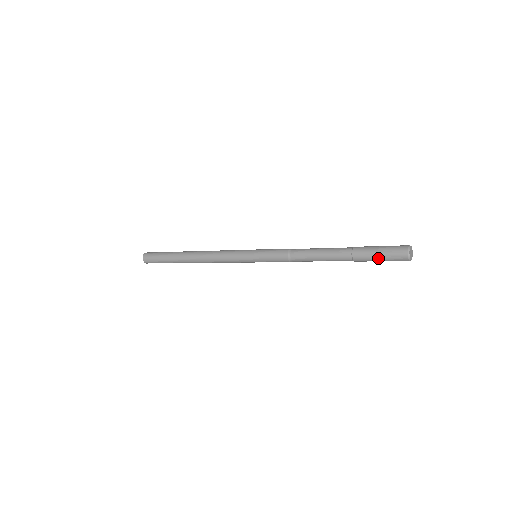
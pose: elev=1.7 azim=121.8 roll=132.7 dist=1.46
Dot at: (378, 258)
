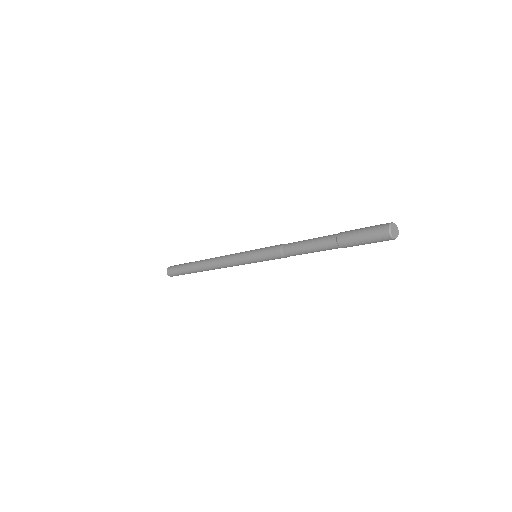
Dot at: (362, 241)
